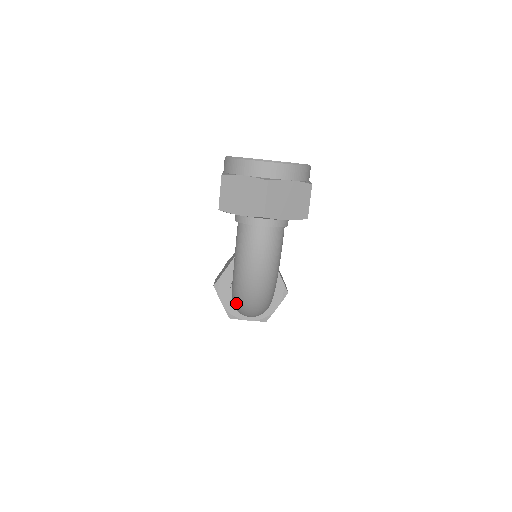
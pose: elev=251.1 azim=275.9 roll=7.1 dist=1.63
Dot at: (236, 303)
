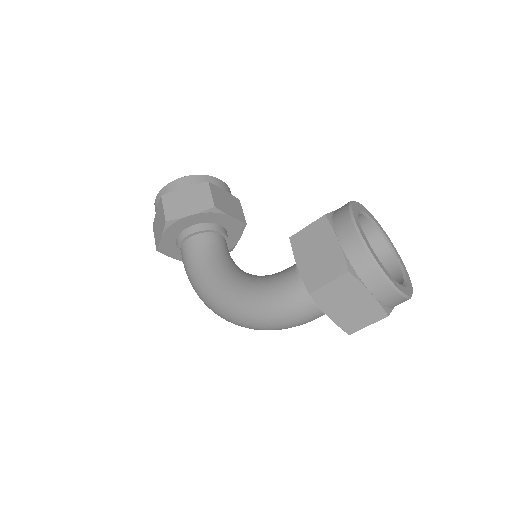
Dot at: (212, 306)
